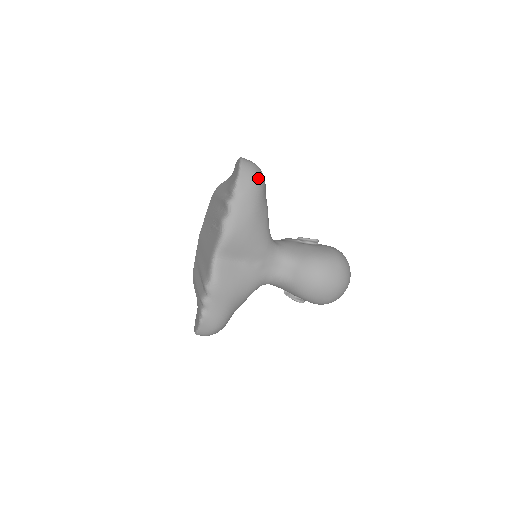
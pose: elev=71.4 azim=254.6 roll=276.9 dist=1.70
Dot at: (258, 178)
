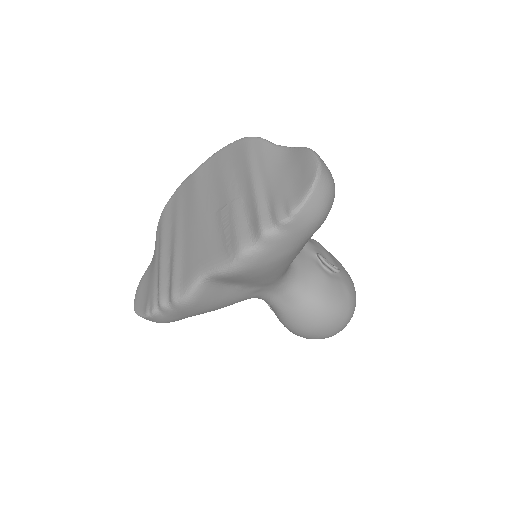
Dot at: (325, 215)
